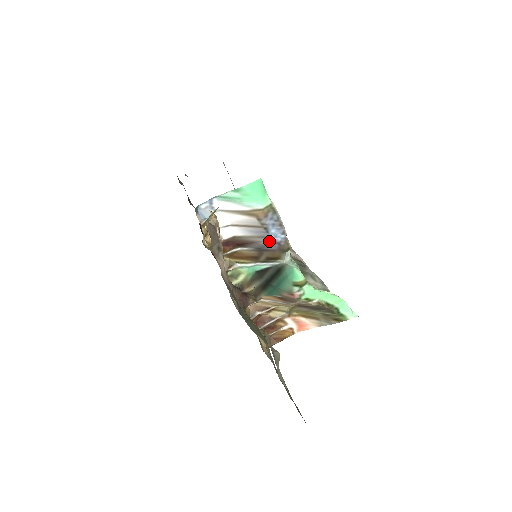
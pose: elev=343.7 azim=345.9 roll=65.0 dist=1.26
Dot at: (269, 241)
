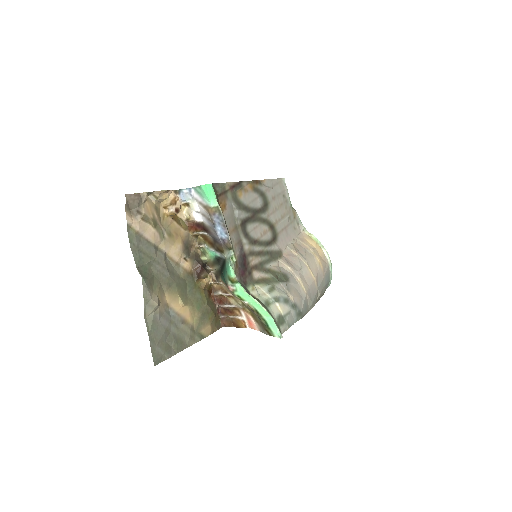
Dot at: (217, 235)
